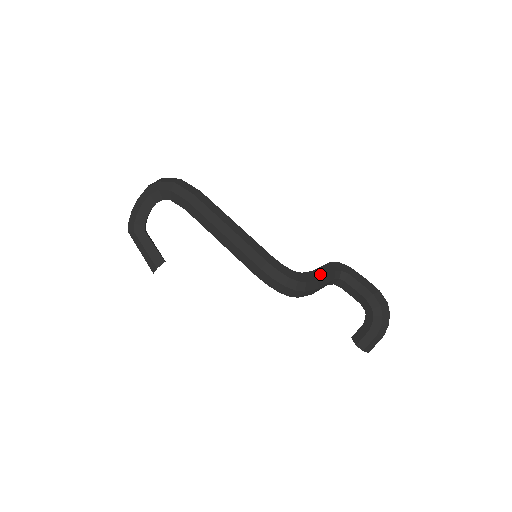
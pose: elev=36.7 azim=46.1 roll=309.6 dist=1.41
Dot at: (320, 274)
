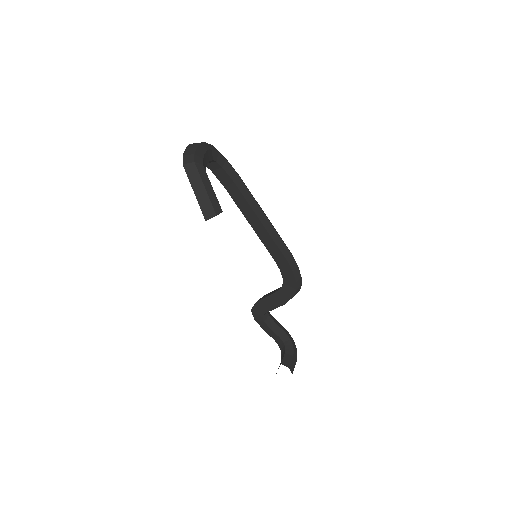
Dot at: occluded
